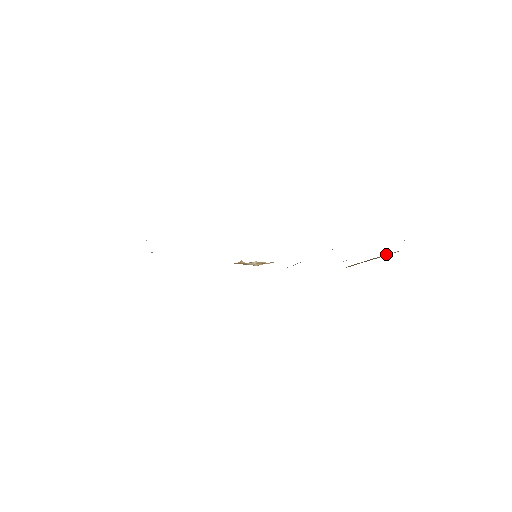
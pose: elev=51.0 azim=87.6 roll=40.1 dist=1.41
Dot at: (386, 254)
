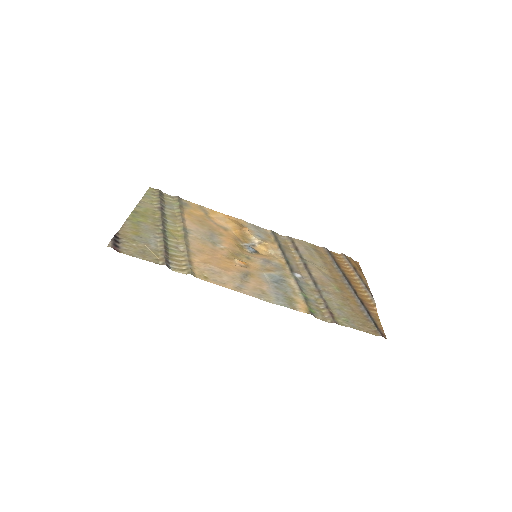
Dot at: (368, 291)
